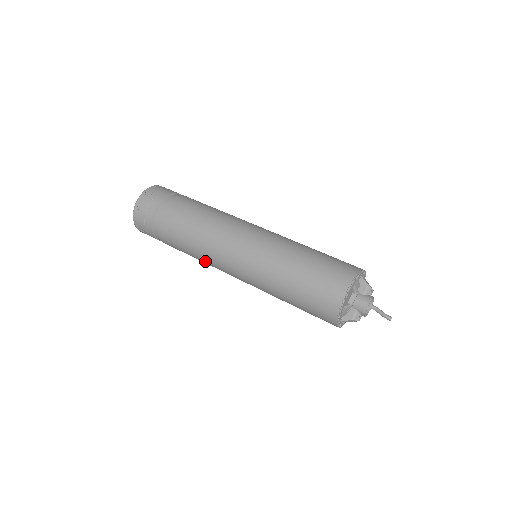
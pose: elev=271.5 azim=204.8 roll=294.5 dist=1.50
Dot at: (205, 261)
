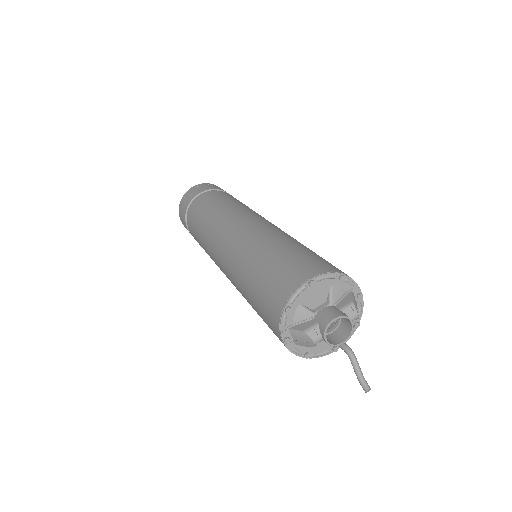
Dot at: (205, 242)
